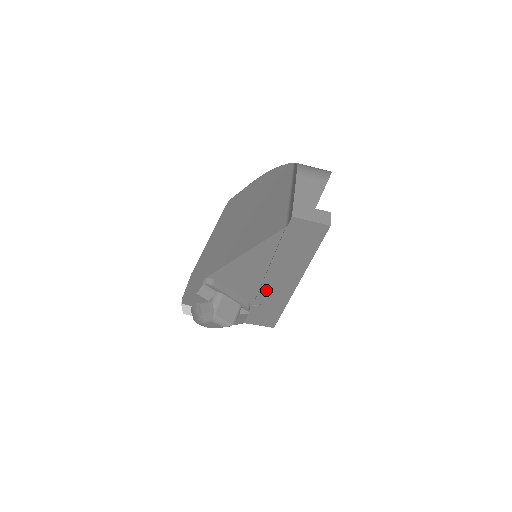
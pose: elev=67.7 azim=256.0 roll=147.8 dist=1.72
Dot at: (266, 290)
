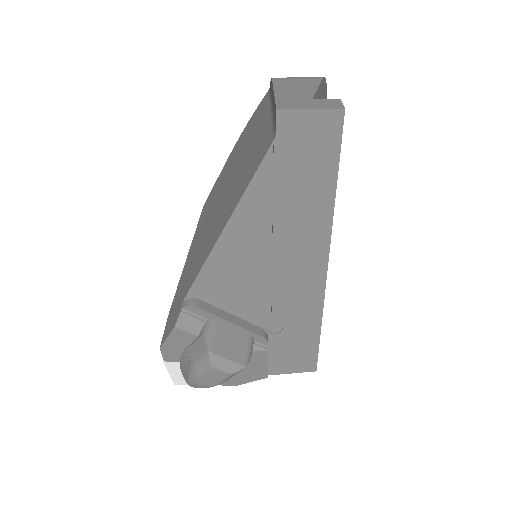
Dot at: (282, 294)
